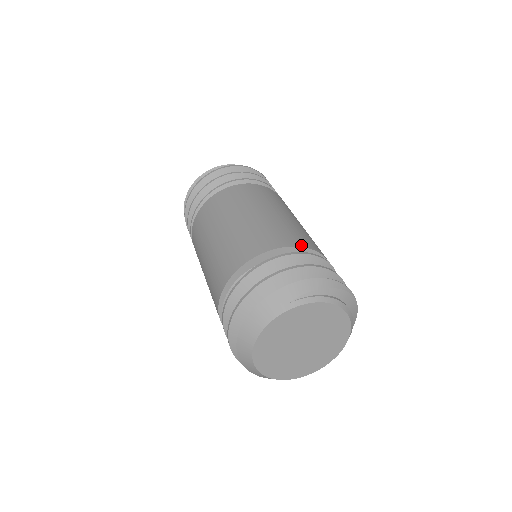
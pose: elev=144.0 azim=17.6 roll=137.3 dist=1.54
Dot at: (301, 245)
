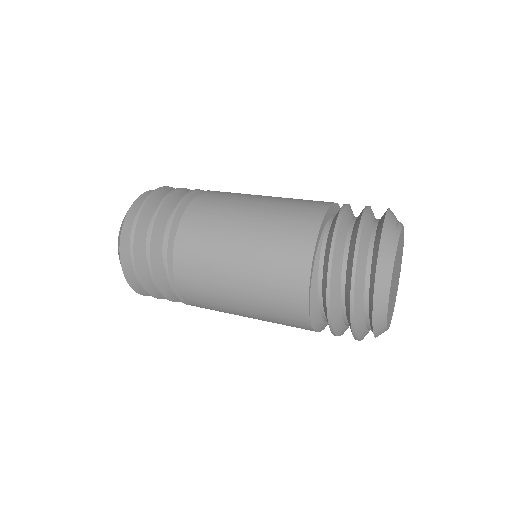
Dot at: occluded
